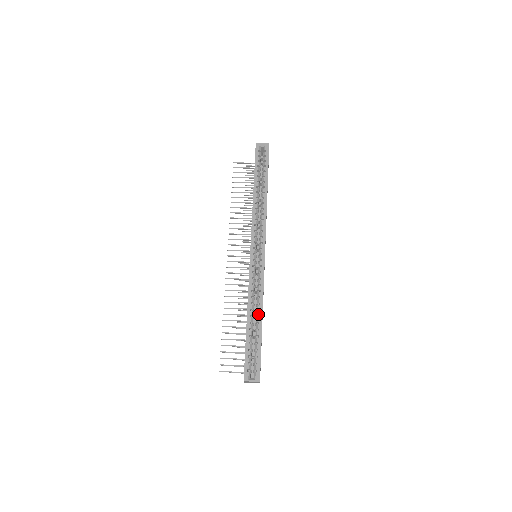
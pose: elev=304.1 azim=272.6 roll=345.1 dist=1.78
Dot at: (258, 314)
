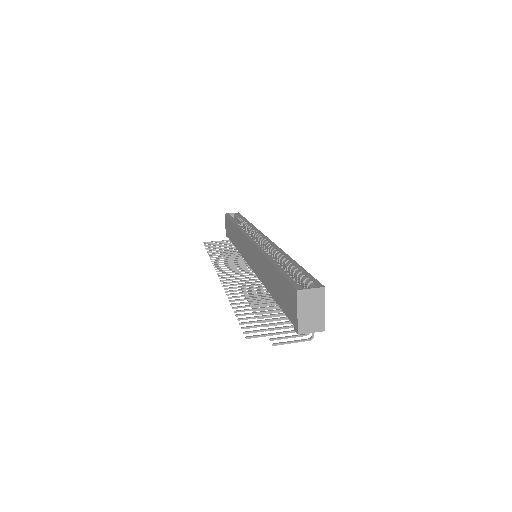
Dot at: (283, 257)
